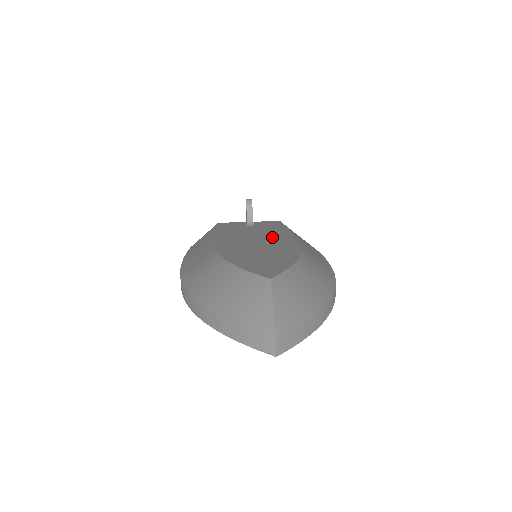
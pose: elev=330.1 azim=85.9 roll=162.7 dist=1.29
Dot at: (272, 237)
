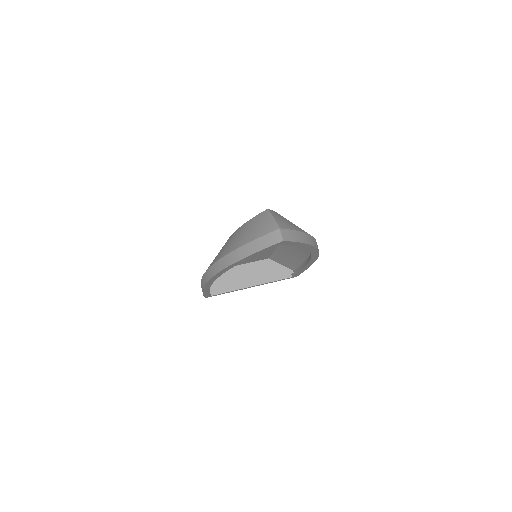
Dot at: occluded
